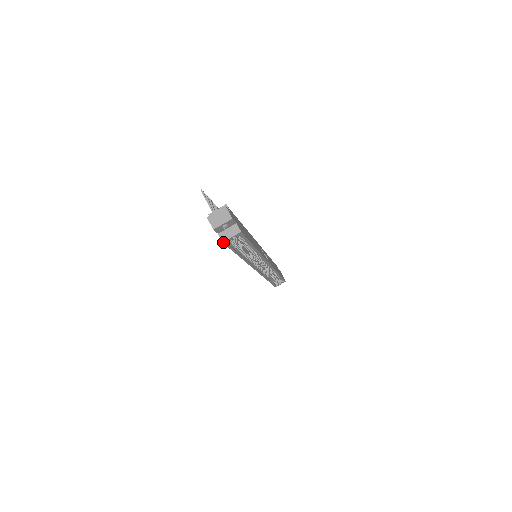
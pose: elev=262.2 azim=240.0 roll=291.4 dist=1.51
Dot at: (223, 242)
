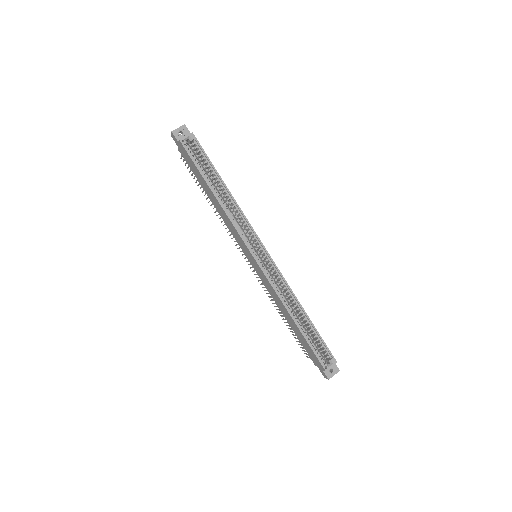
Dot at: (180, 140)
